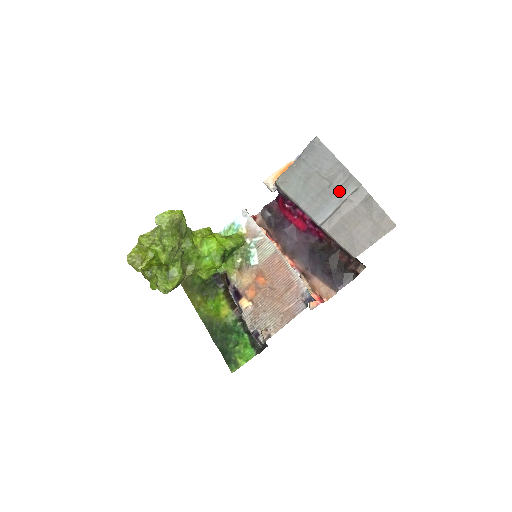
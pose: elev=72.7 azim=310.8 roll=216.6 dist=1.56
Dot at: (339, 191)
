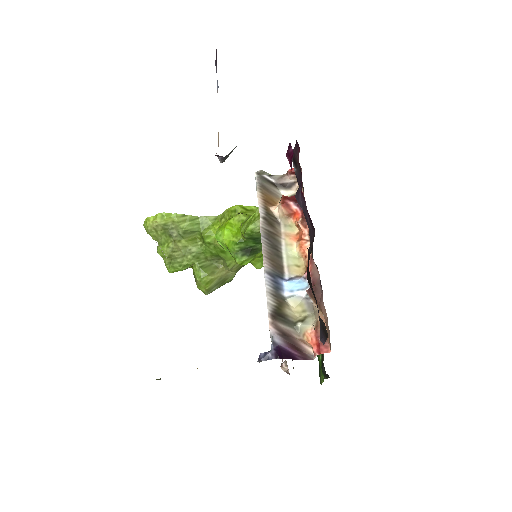
Dot at: occluded
